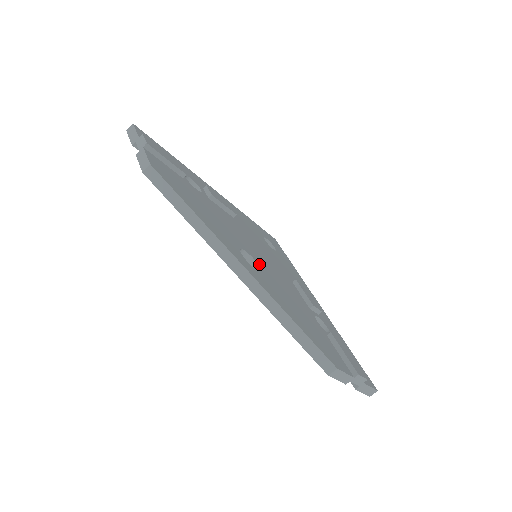
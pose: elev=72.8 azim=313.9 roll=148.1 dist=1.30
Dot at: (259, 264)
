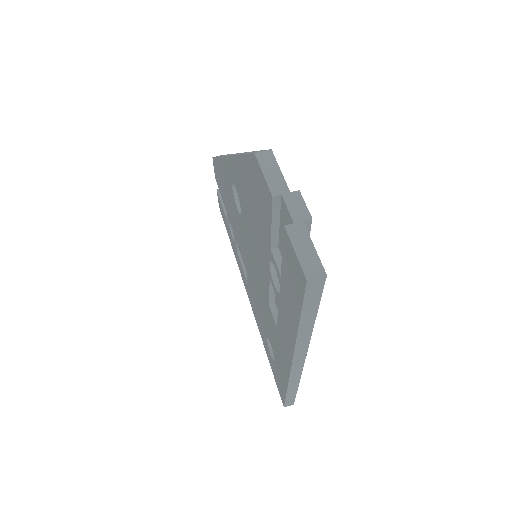
Dot at: occluded
